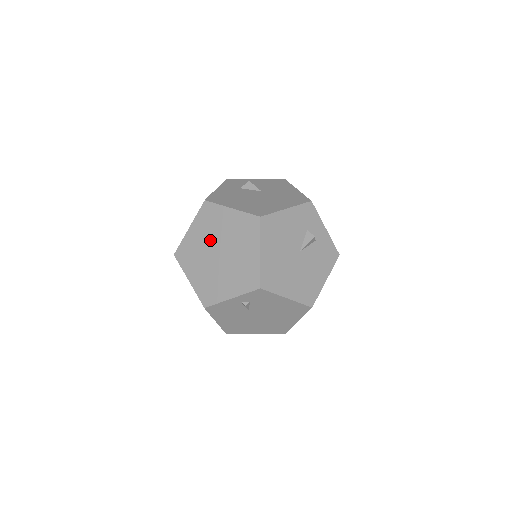
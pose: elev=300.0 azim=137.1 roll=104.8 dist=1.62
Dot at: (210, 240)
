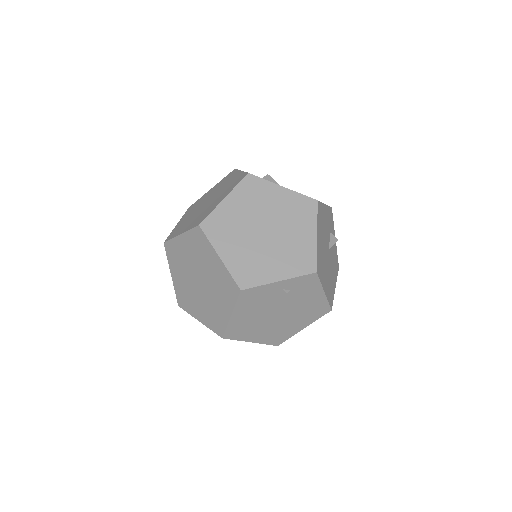
Dot at: (253, 215)
